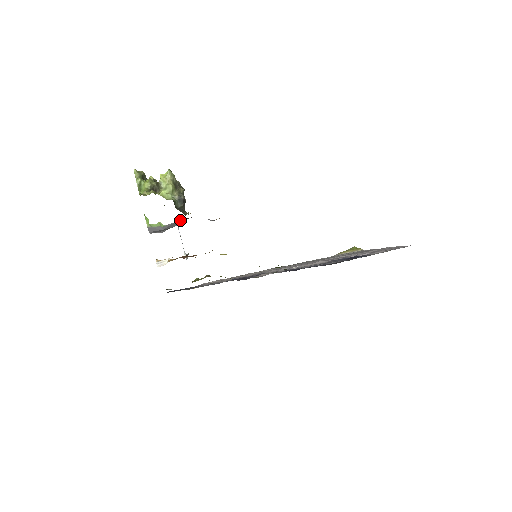
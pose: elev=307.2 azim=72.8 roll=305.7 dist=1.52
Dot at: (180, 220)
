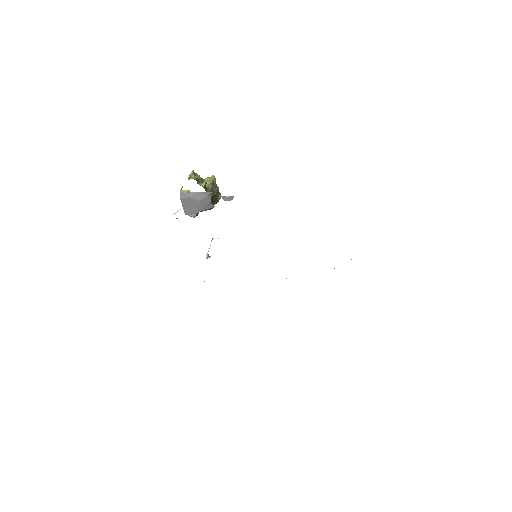
Dot at: (203, 193)
